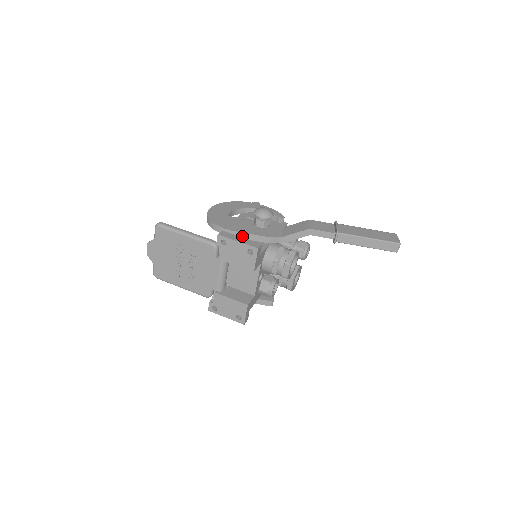
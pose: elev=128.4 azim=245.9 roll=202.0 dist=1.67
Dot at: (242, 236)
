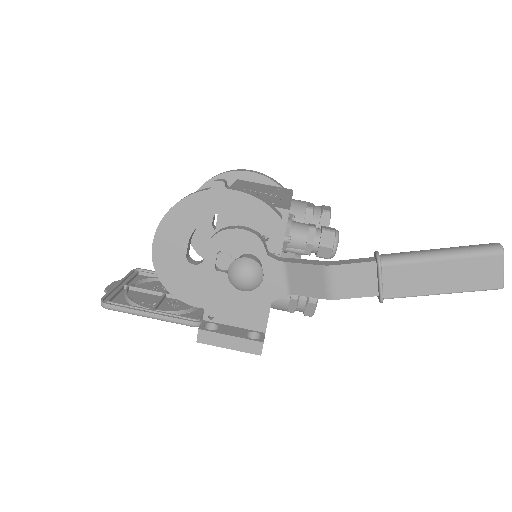
Dot at: (228, 305)
